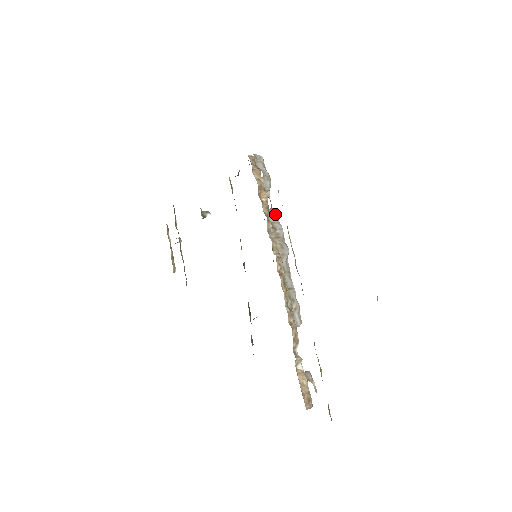
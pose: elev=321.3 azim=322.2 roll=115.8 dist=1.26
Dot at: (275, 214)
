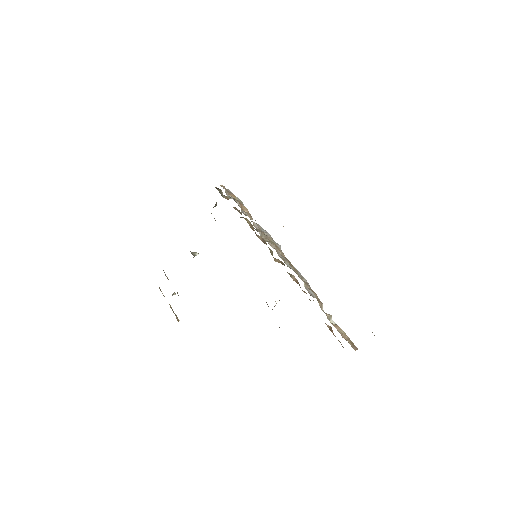
Dot at: occluded
